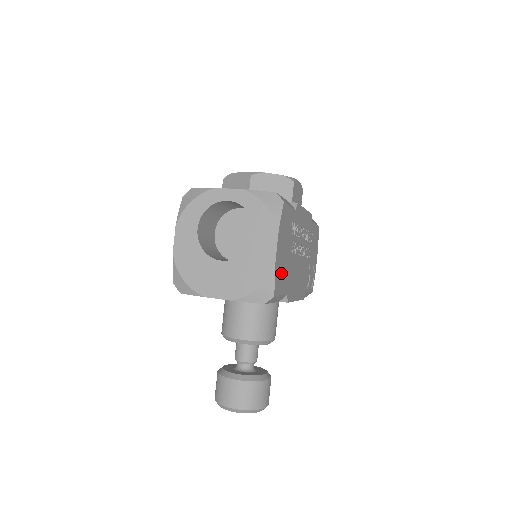
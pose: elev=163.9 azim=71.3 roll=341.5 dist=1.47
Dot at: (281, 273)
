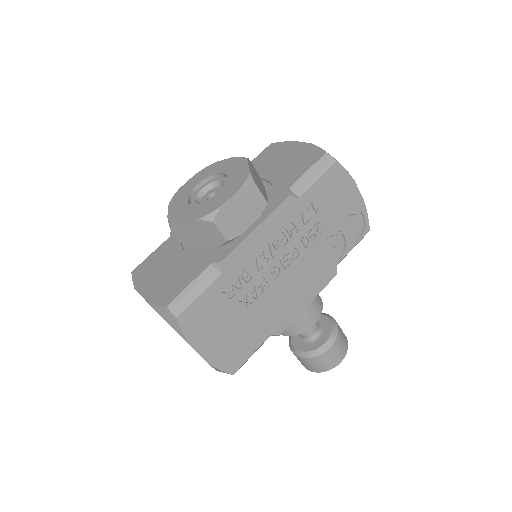
Dot at: (235, 347)
